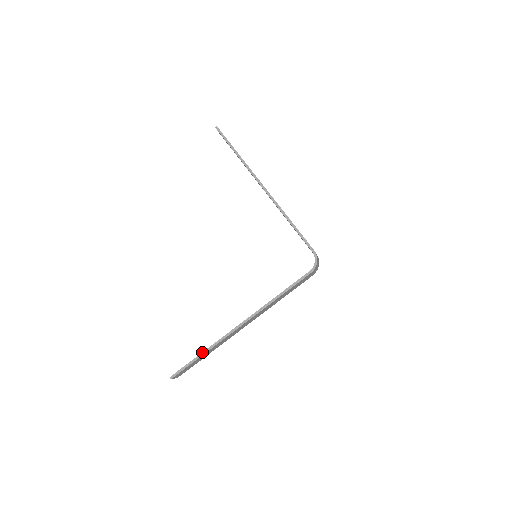
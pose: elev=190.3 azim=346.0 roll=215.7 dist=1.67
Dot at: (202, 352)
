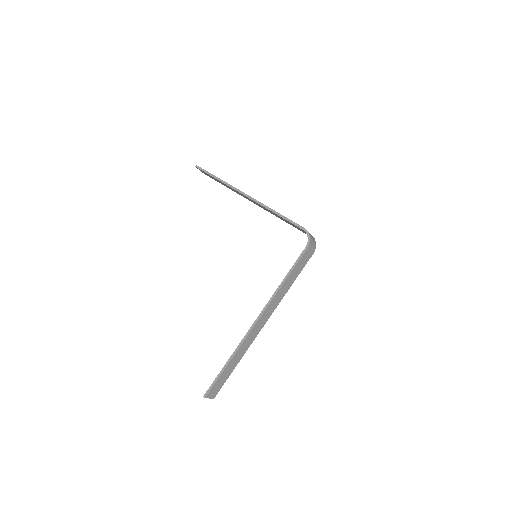
Dot at: occluded
